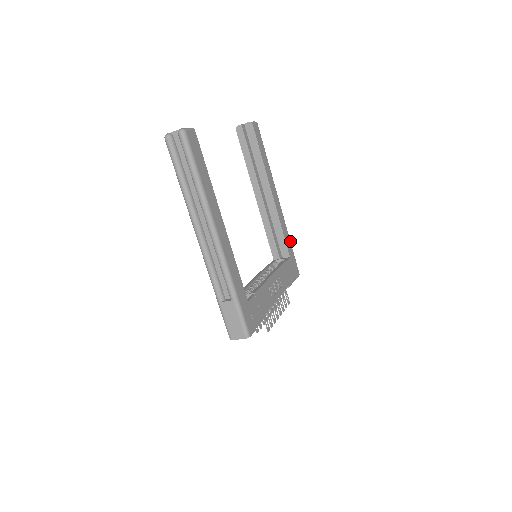
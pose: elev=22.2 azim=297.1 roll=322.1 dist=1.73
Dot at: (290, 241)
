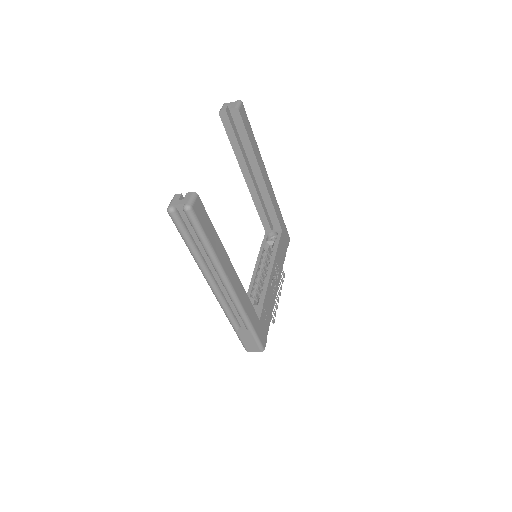
Dot at: (280, 212)
